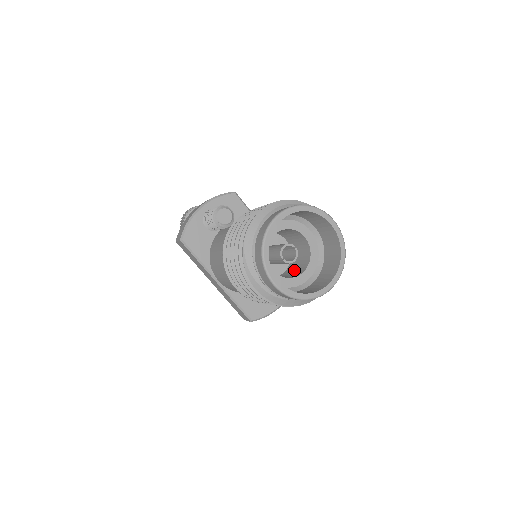
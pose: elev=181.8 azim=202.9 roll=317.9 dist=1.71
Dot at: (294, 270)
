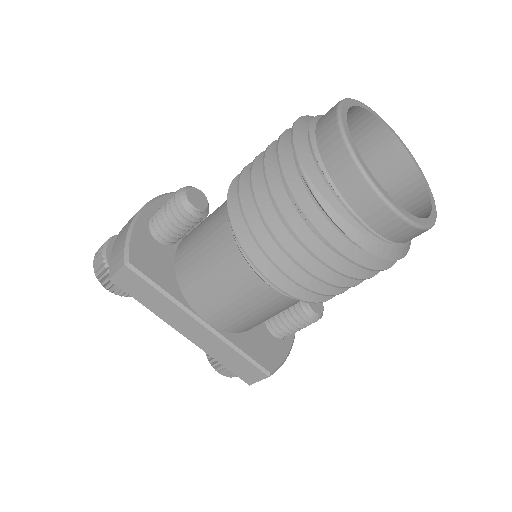
Dot at: occluded
